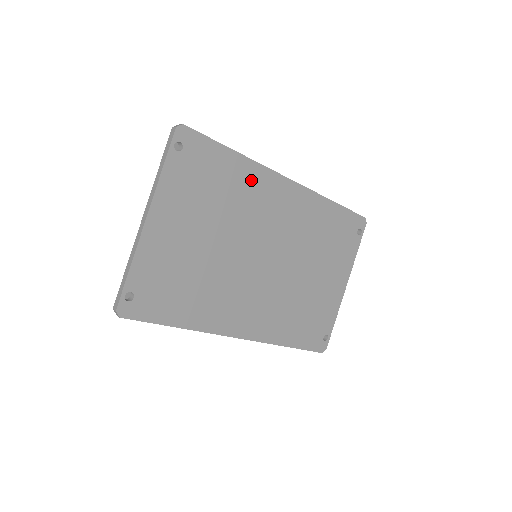
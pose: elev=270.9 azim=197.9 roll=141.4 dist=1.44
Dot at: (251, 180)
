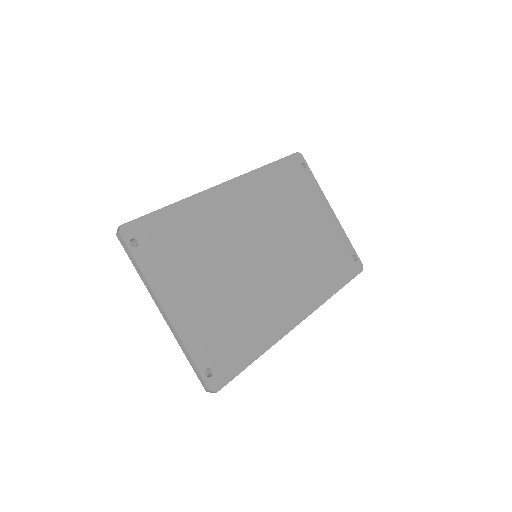
Dot at: (201, 211)
